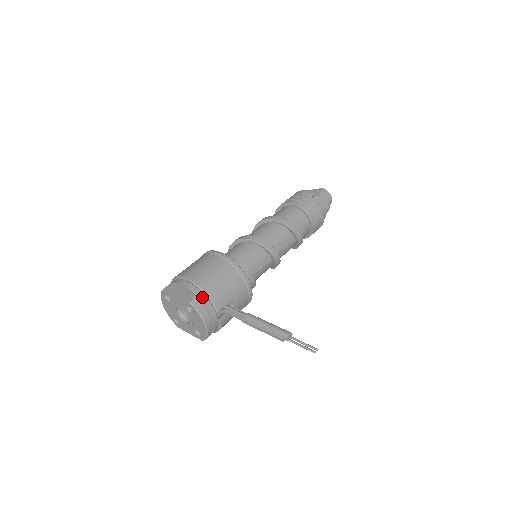
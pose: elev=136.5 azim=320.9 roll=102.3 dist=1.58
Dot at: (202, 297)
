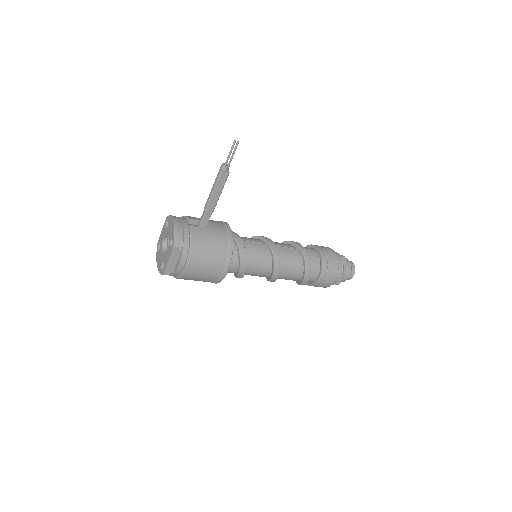
Dot at: occluded
